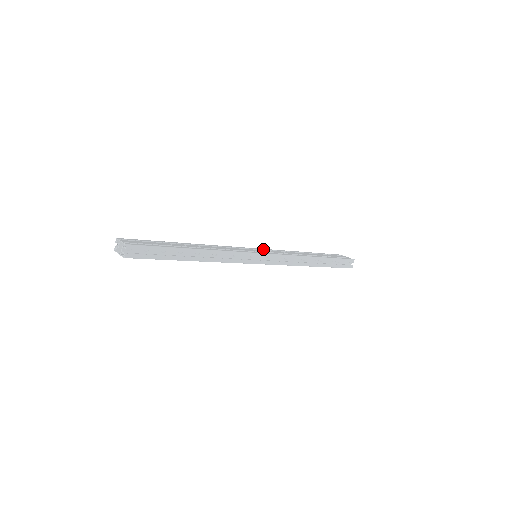
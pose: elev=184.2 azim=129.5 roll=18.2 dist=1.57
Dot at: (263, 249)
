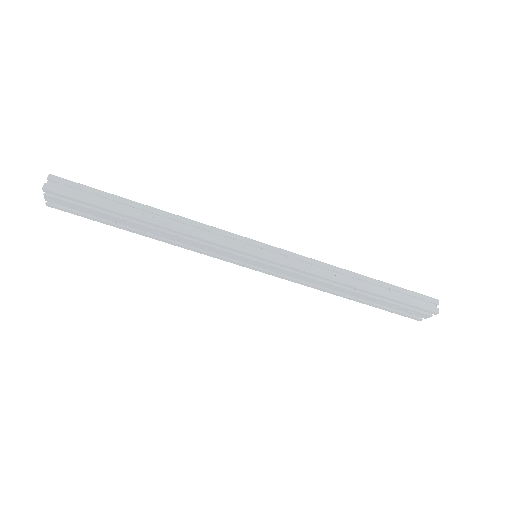
Dot at: occluded
